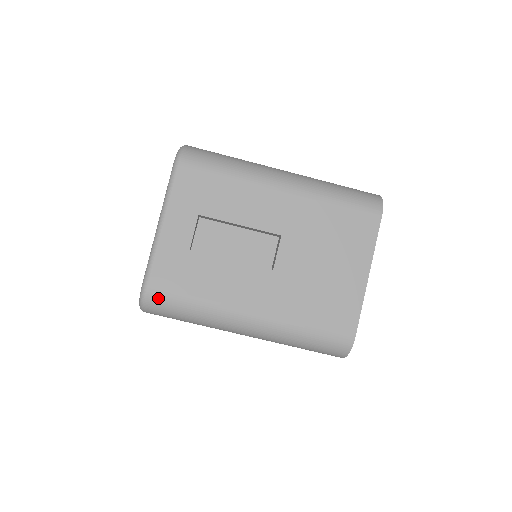
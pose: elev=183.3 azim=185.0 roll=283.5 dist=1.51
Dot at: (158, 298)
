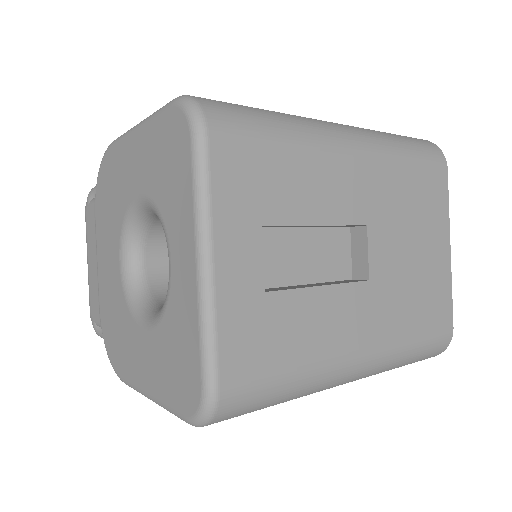
Dot at: (238, 397)
